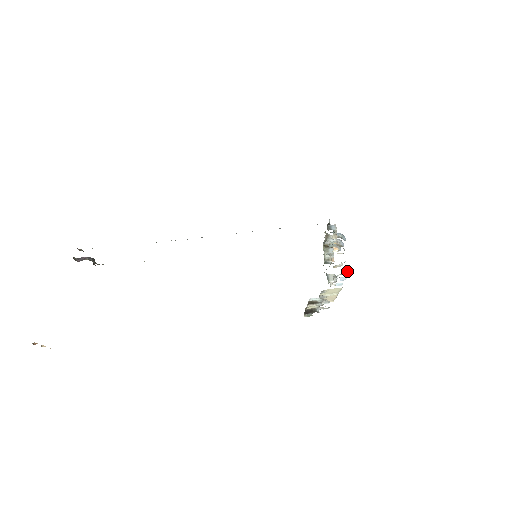
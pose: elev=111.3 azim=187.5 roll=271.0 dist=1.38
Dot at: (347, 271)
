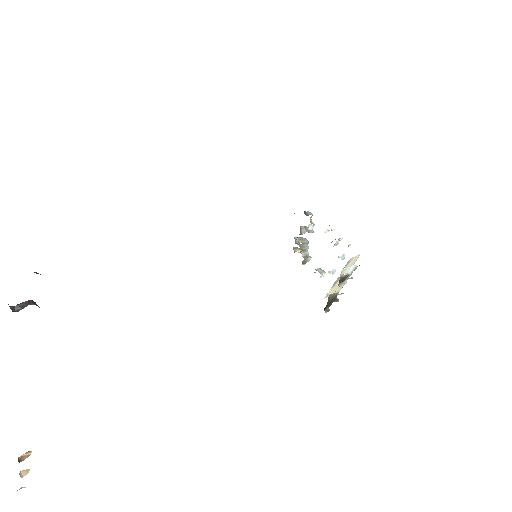
Dot at: occluded
